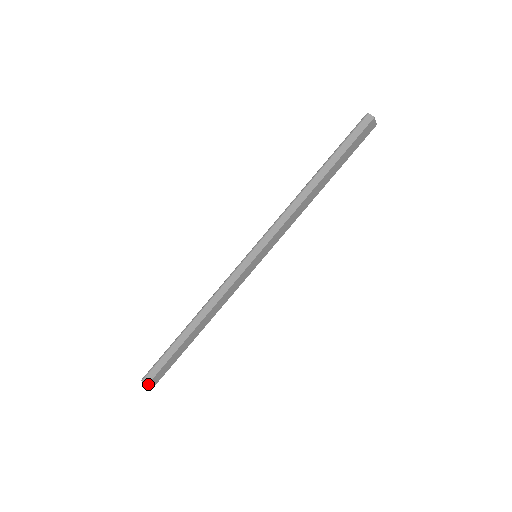
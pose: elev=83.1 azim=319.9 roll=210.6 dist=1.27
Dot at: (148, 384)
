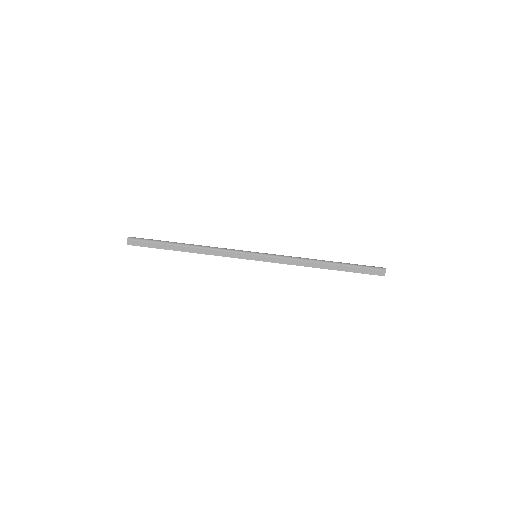
Dot at: occluded
